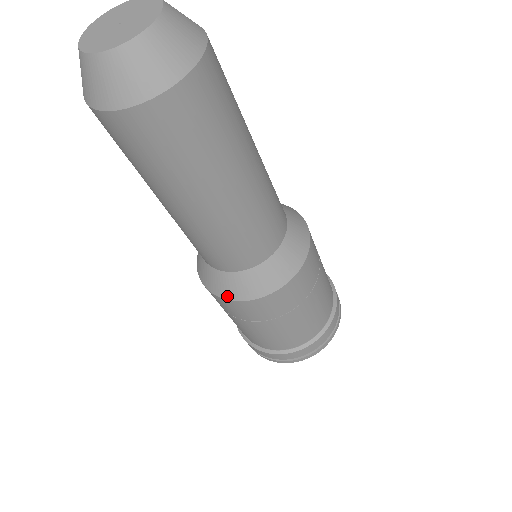
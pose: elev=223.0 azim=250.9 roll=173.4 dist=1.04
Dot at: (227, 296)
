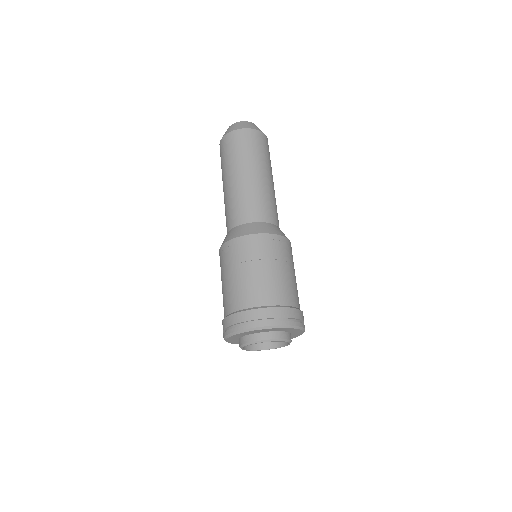
Dot at: (235, 236)
